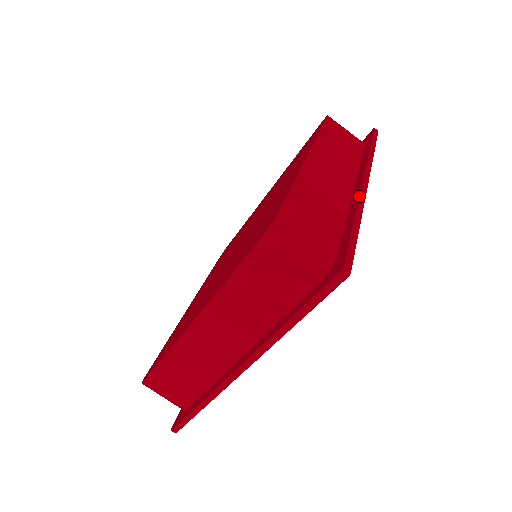
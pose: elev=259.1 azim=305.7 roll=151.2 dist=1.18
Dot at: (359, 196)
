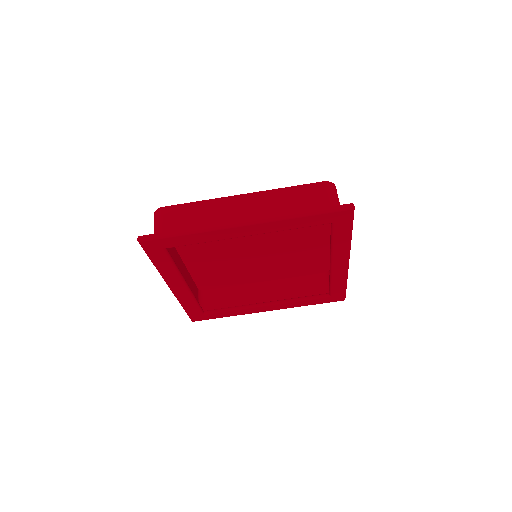
Dot at: occluded
